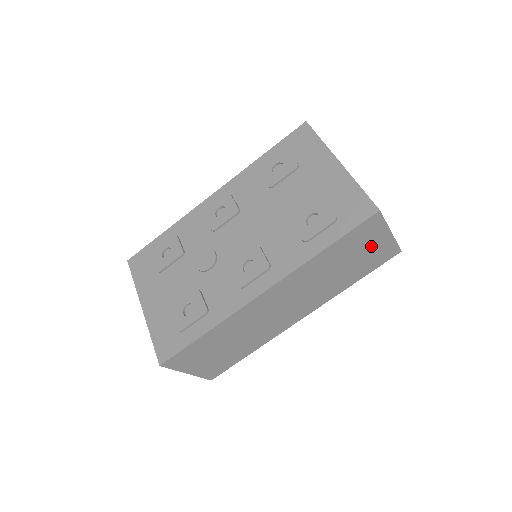
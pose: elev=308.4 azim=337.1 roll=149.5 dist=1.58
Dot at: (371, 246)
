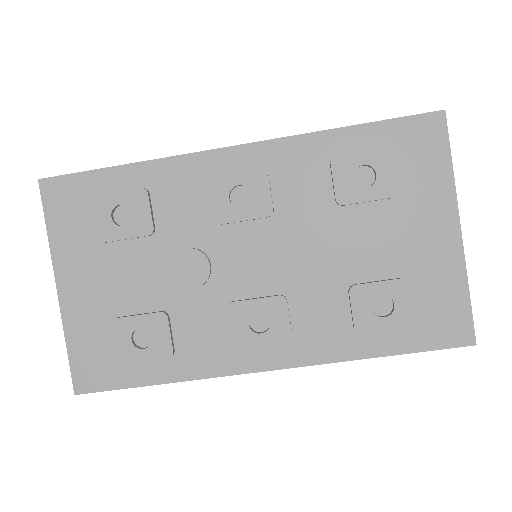
Dot at: occluded
